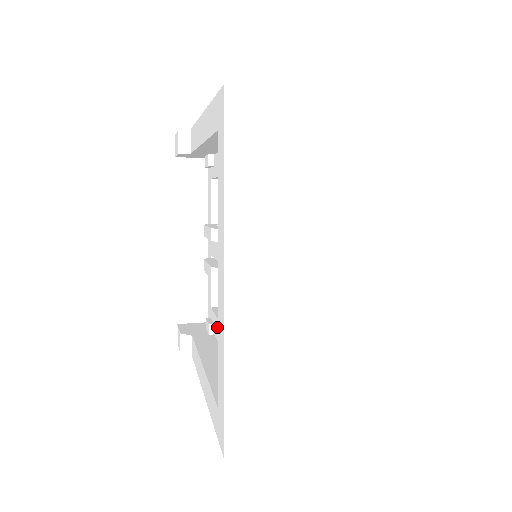
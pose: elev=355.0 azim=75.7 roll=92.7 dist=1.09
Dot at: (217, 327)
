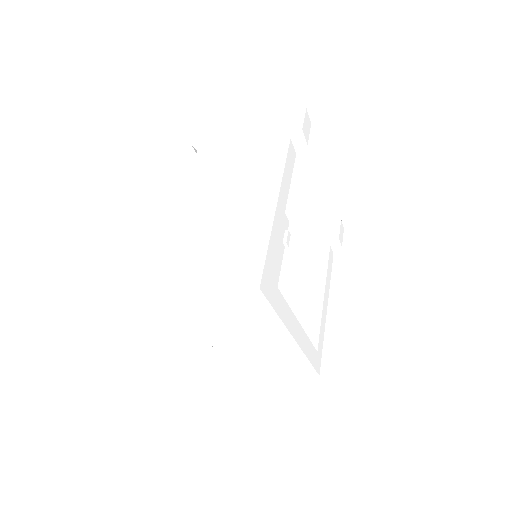
Dot at: occluded
